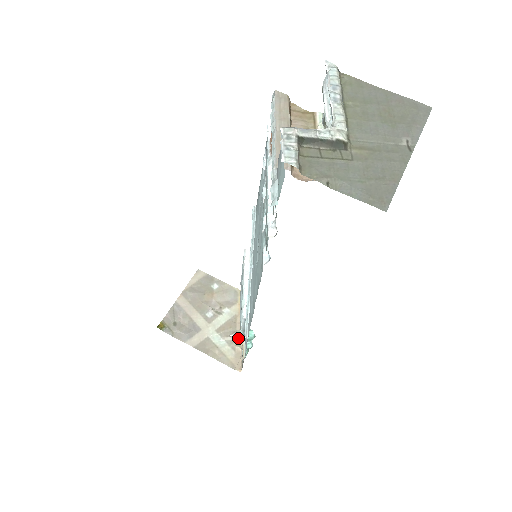
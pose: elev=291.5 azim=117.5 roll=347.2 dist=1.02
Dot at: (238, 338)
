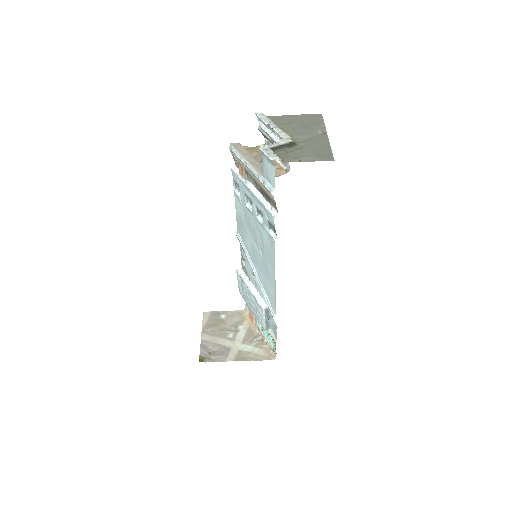
Dot at: (260, 340)
